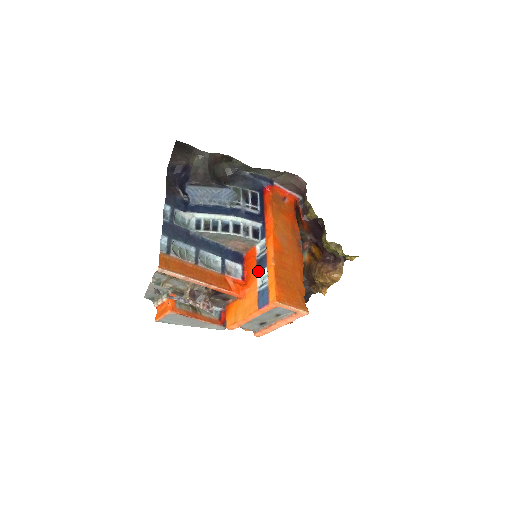
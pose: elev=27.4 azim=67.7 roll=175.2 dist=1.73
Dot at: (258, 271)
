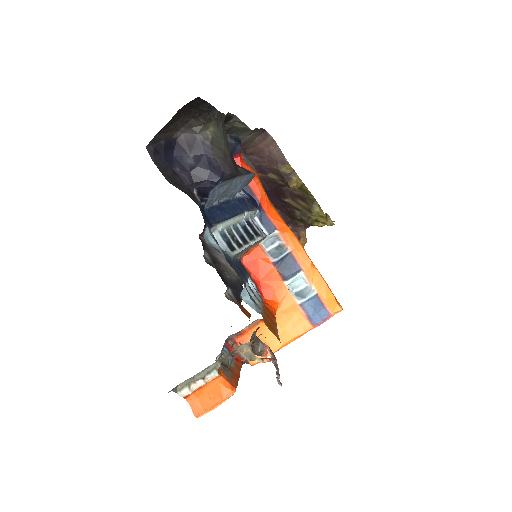
Dot at: (288, 278)
